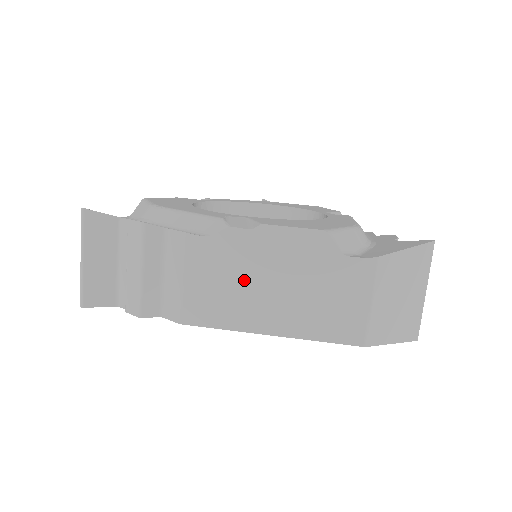
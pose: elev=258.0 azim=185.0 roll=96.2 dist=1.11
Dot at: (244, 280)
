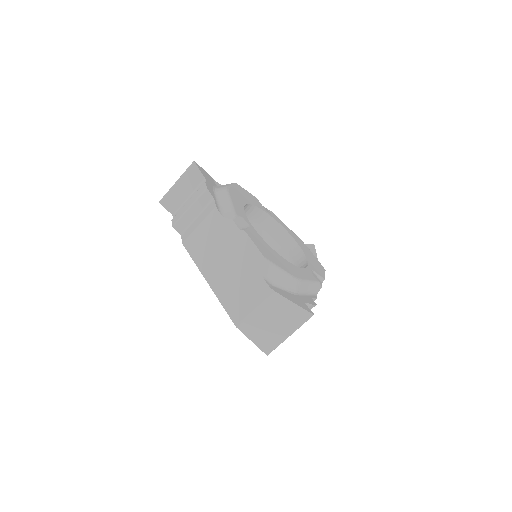
Dot at: (219, 248)
